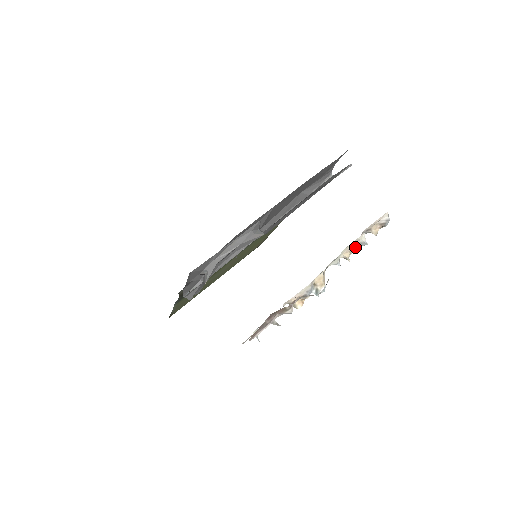
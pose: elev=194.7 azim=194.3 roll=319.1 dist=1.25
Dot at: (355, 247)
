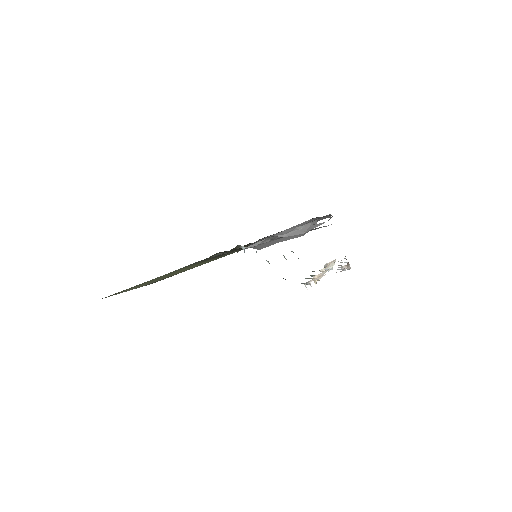
Dot at: occluded
